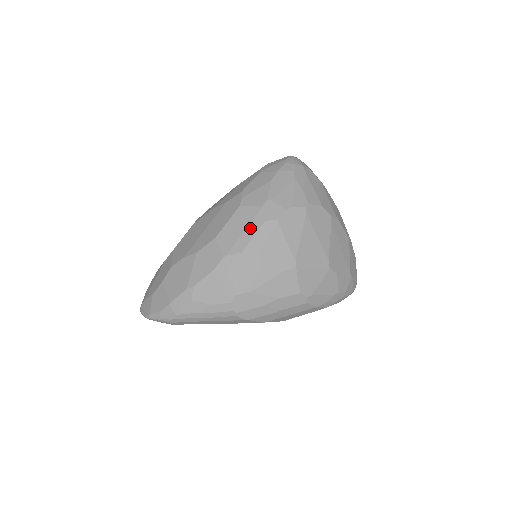
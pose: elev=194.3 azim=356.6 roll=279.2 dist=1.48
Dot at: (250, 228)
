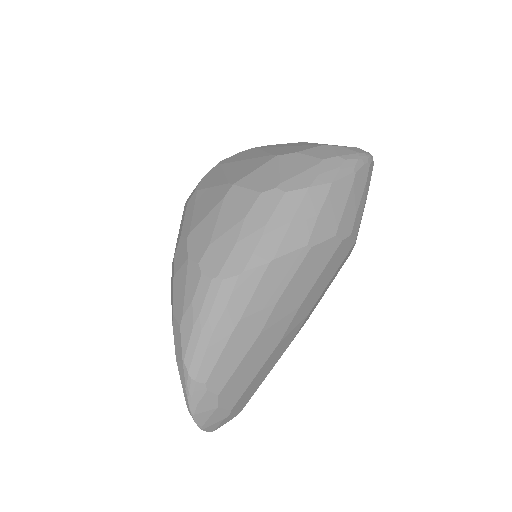
Dot at: (182, 221)
